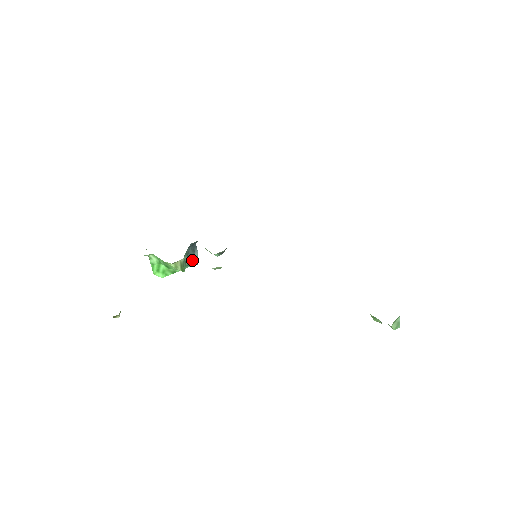
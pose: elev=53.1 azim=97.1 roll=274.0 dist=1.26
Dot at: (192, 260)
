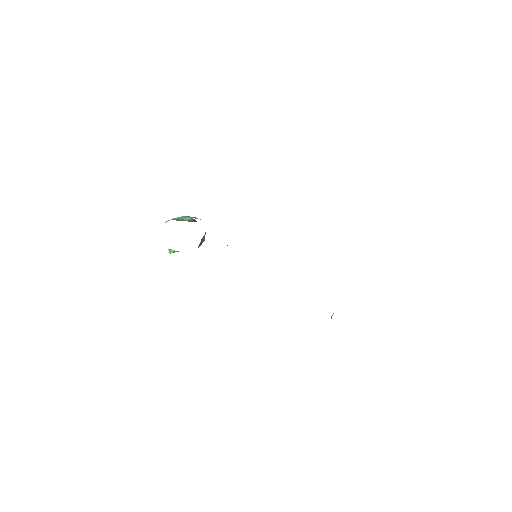
Dot at: (201, 243)
